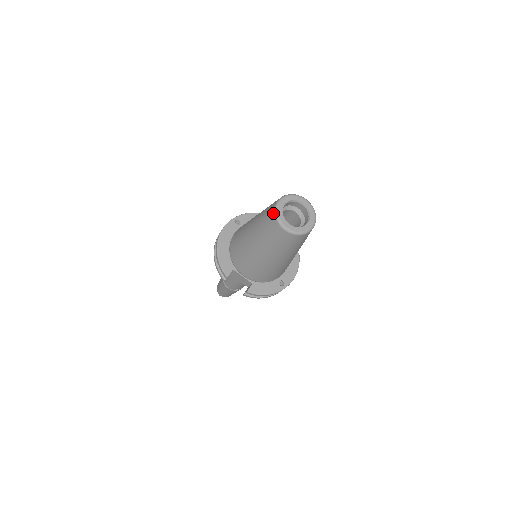
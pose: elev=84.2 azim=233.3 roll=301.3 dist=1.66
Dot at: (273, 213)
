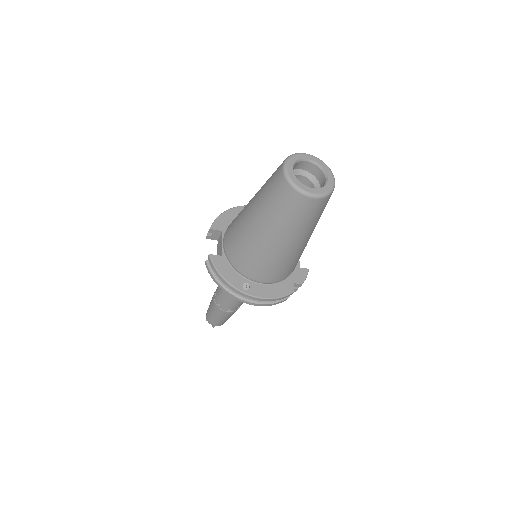
Dot at: (291, 155)
